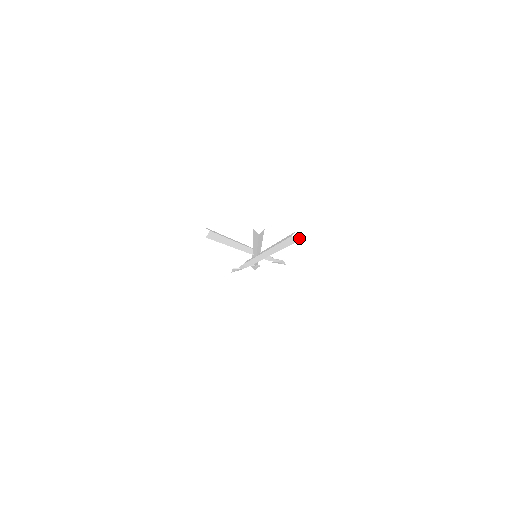
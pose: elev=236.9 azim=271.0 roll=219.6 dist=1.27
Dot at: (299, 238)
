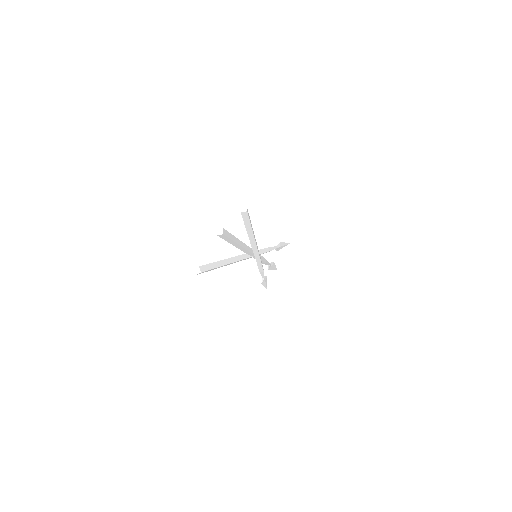
Dot at: (246, 209)
